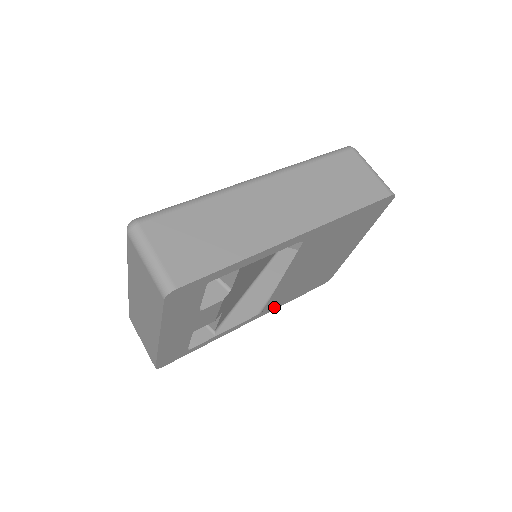
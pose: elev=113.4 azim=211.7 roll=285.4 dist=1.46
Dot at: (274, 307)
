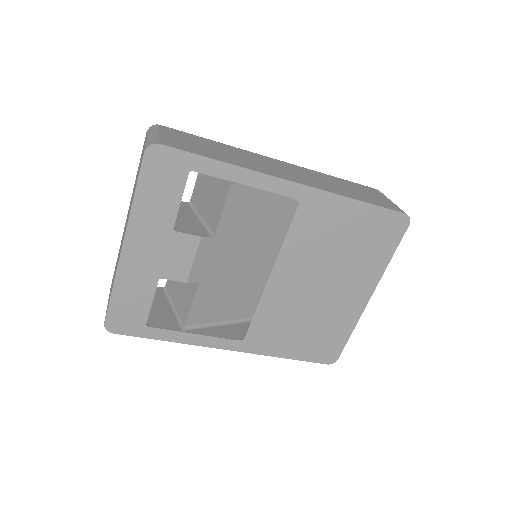
Dot at: (260, 347)
